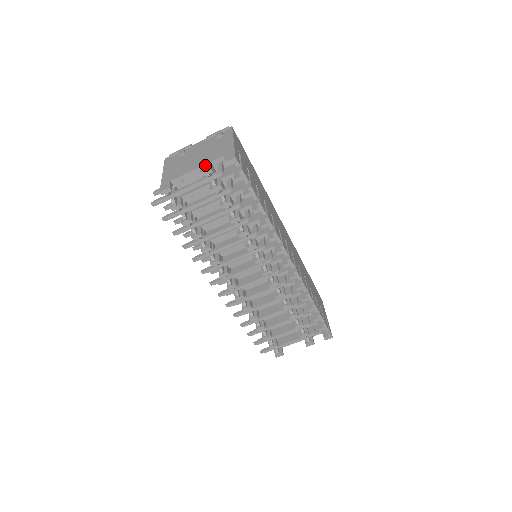
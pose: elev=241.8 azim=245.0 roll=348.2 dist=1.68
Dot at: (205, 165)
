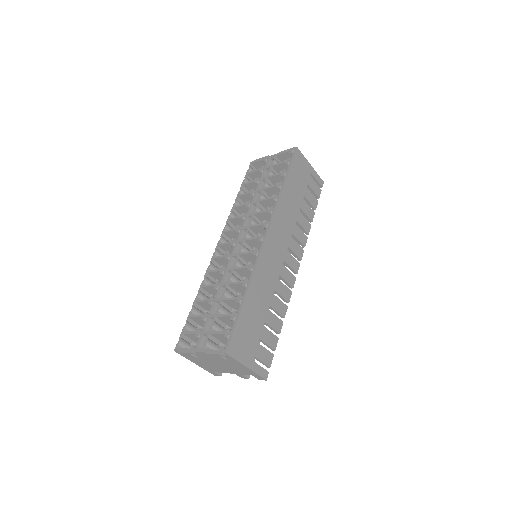
Dot at: (239, 375)
